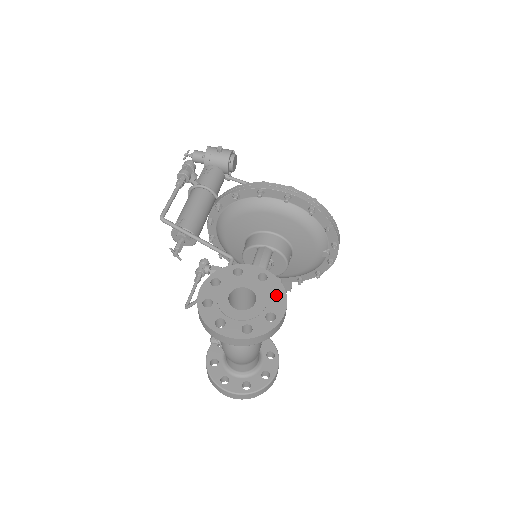
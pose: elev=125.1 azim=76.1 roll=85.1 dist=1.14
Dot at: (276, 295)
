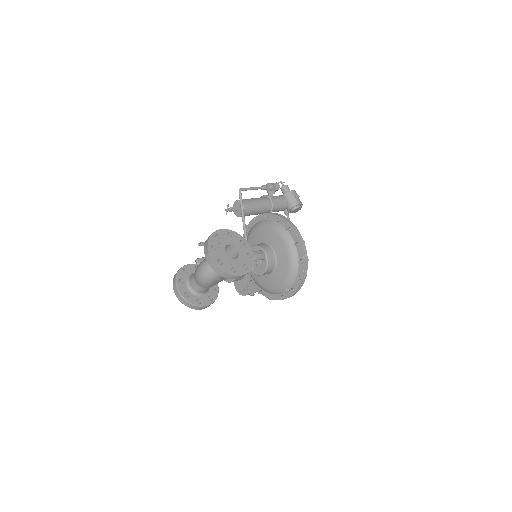
Dot at: (245, 268)
